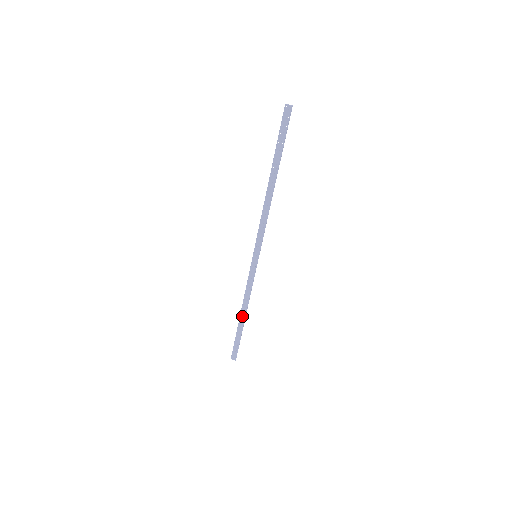
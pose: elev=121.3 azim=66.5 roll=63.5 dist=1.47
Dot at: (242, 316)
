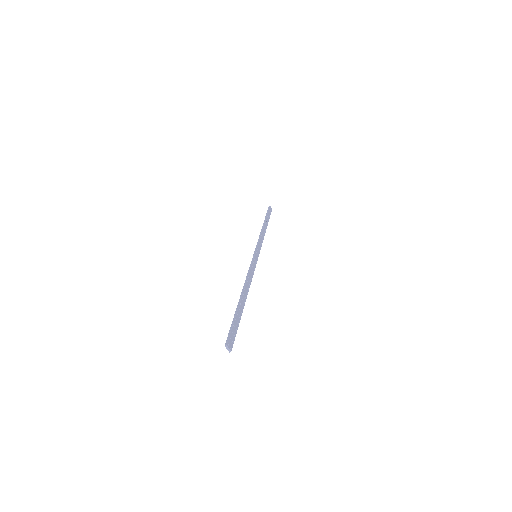
Dot at: (264, 226)
